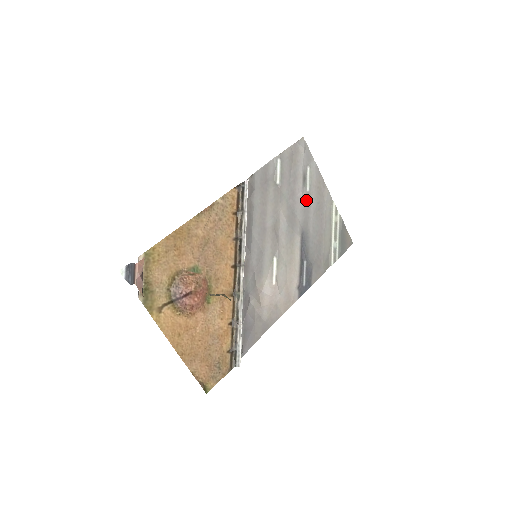
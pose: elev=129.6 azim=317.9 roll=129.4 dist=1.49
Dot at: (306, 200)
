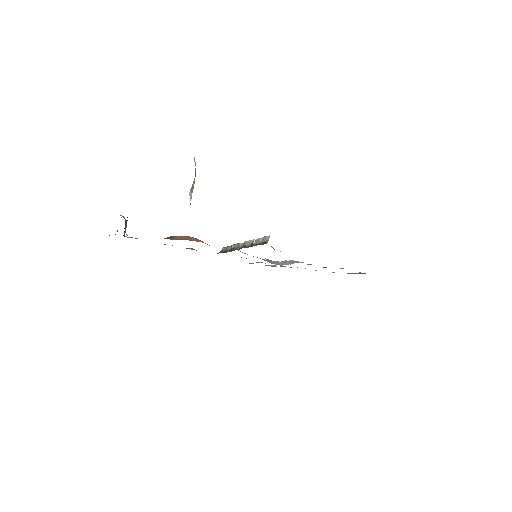
Dot at: occluded
